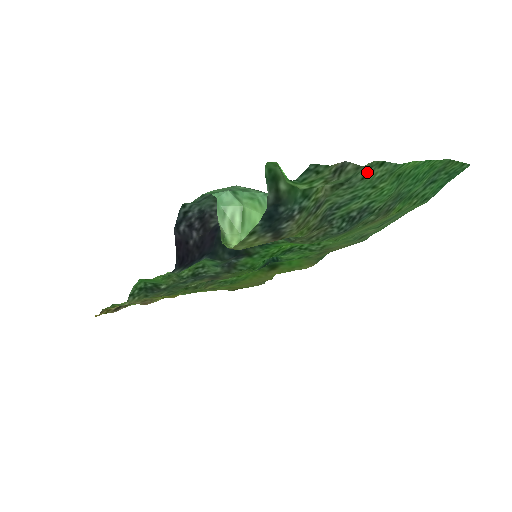
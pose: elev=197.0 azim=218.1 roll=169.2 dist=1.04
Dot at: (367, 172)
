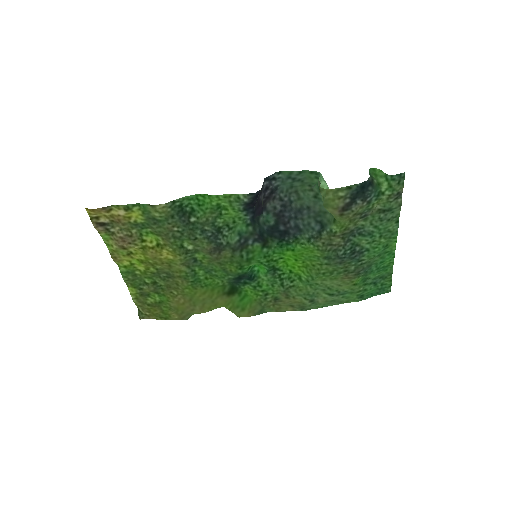
Dot at: (392, 218)
